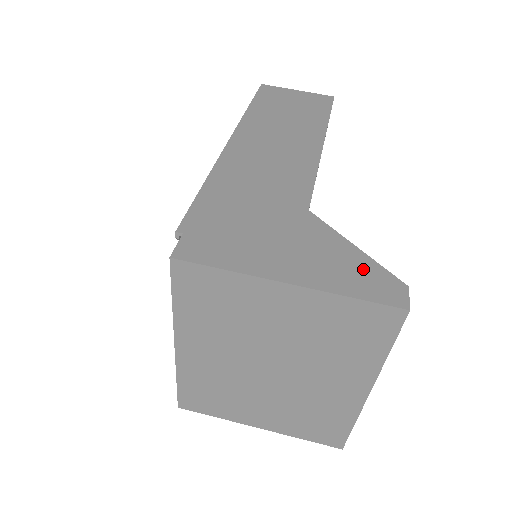
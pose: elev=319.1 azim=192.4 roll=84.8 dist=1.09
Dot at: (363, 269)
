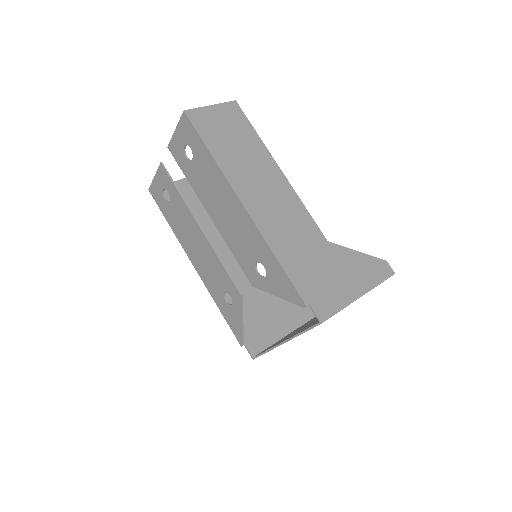
Dot at: (371, 264)
